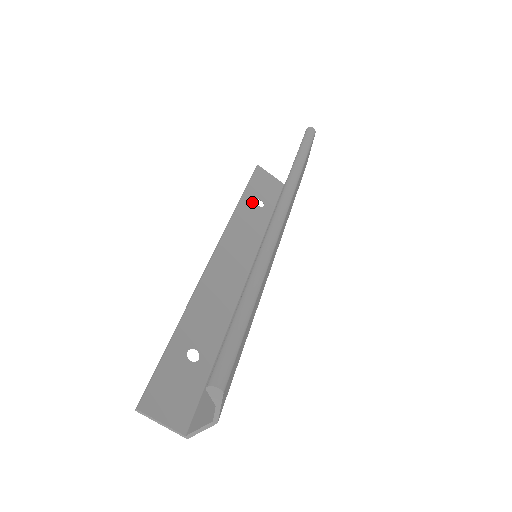
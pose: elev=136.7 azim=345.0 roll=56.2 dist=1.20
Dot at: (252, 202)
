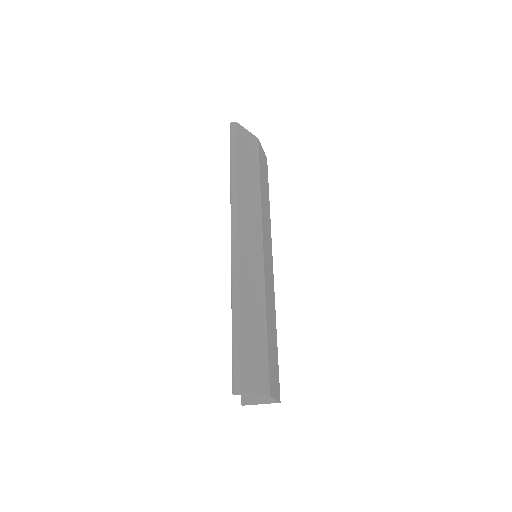
Dot at: occluded
